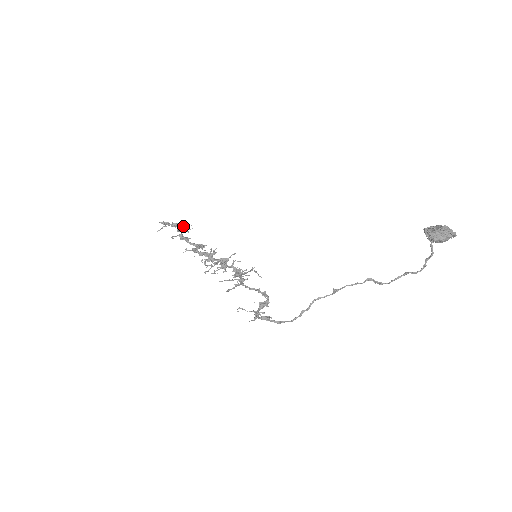
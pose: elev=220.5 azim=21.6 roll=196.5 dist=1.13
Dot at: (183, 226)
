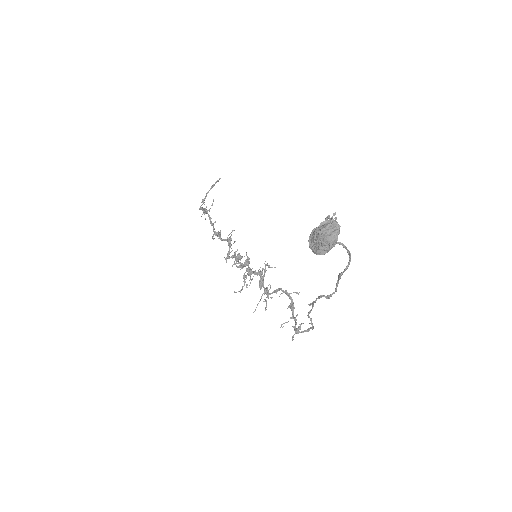
Dot at: occluded
